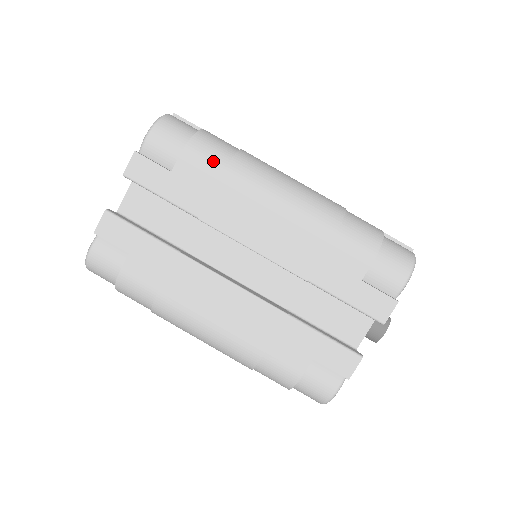
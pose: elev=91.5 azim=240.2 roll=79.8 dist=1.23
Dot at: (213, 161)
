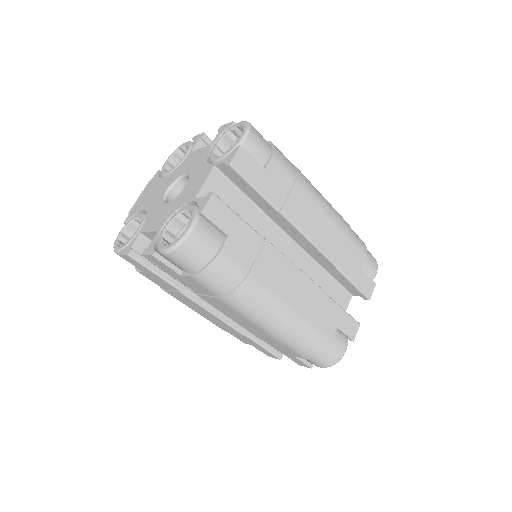
Dot at: (215, 289)
